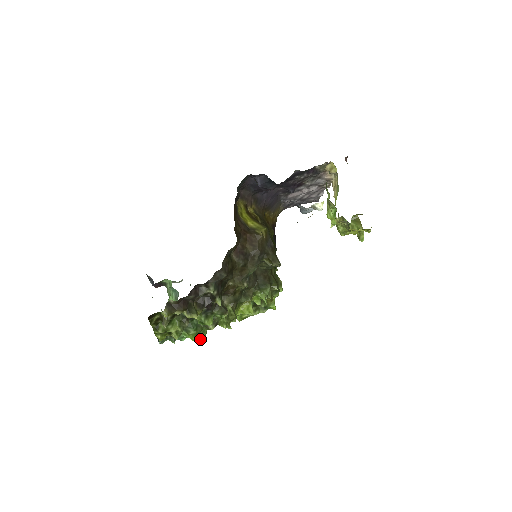
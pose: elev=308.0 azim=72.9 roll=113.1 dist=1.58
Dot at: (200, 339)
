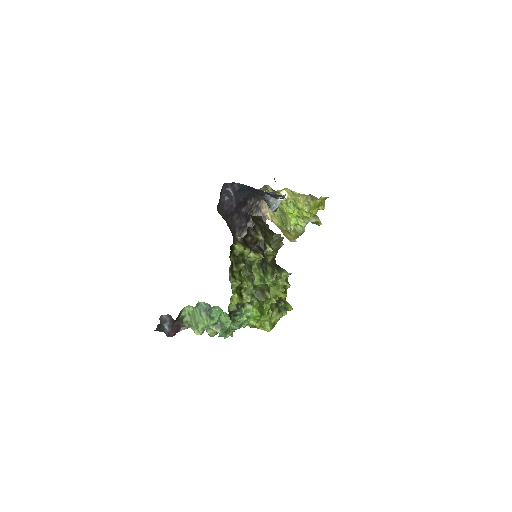
Dot at: (263, 314)
